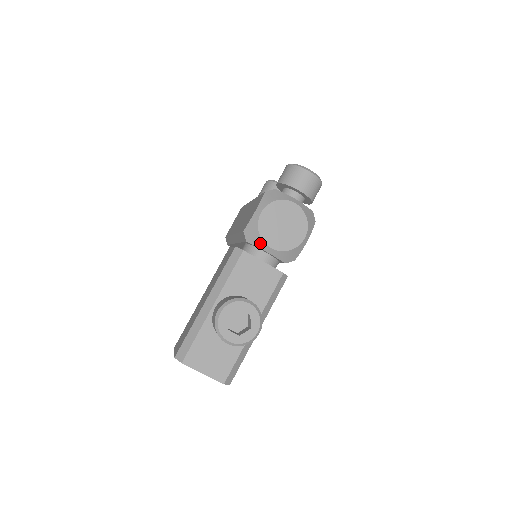
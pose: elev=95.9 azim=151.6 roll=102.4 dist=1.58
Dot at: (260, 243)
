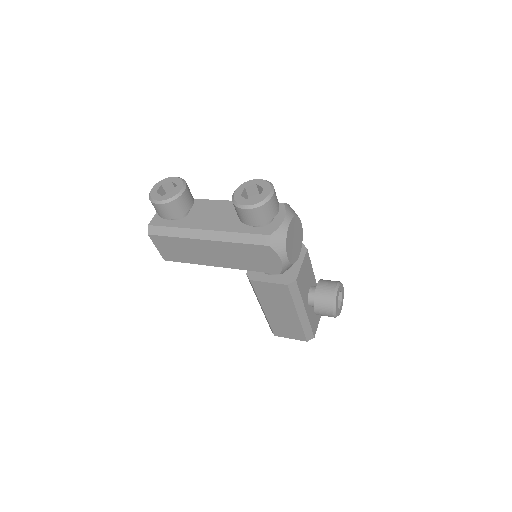
Dot at: occluded
